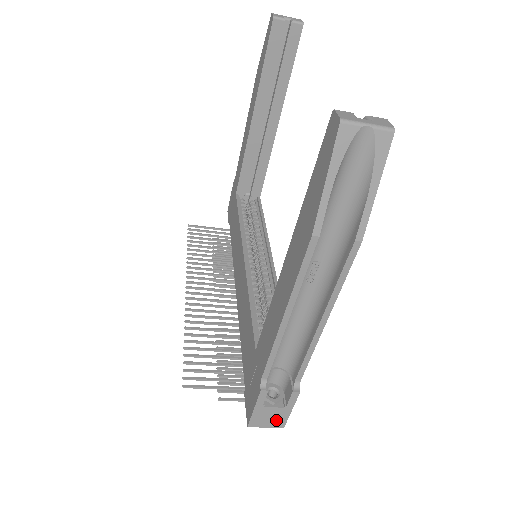
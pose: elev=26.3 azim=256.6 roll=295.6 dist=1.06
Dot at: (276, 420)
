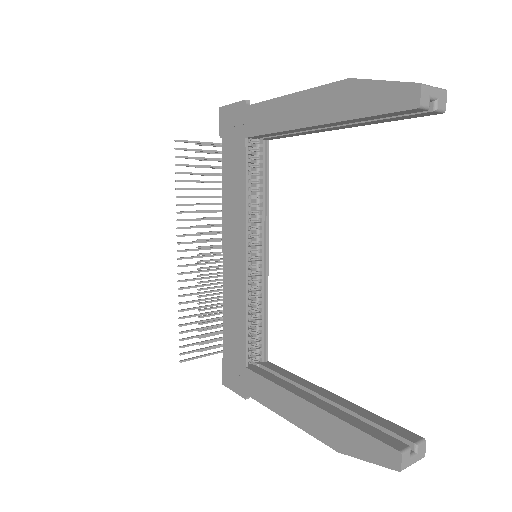
Dot at: occluded
